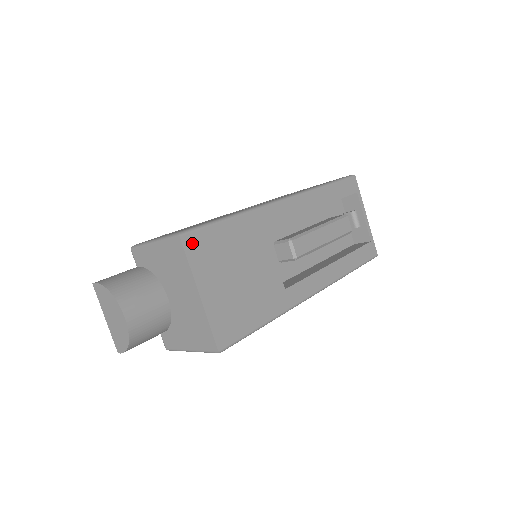
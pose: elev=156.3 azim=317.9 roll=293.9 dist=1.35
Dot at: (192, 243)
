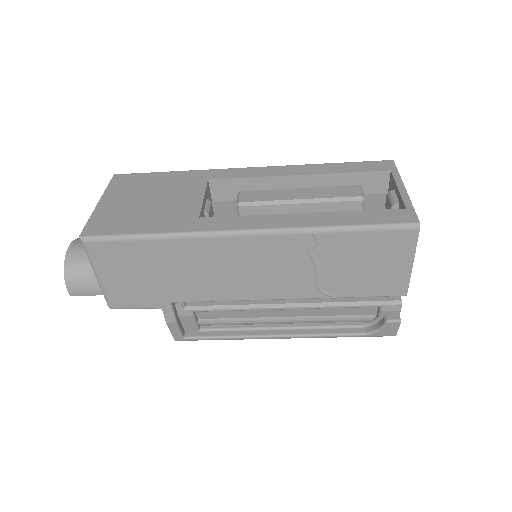
Dot at: (121, 179)
